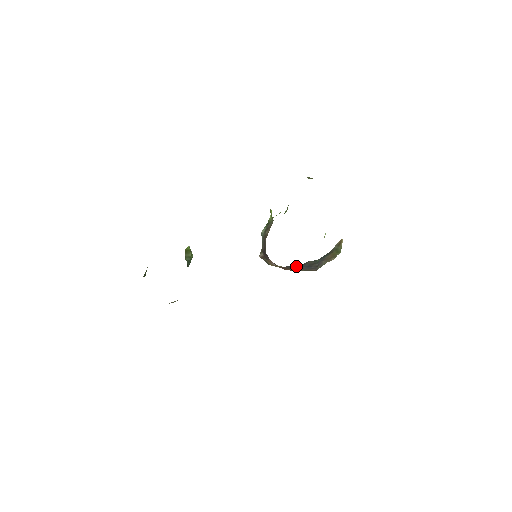
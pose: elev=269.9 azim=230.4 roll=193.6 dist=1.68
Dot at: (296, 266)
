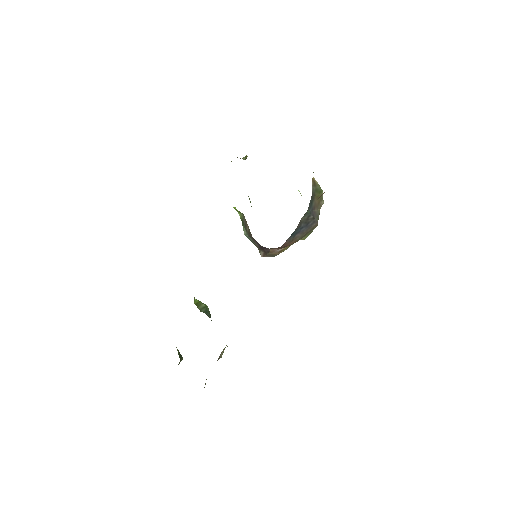
Dot at: (295, 233)
